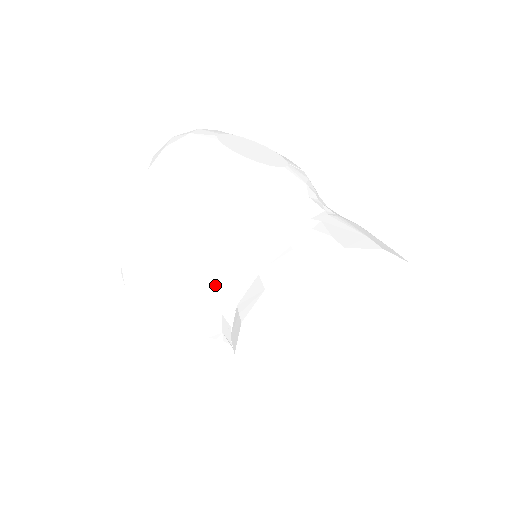
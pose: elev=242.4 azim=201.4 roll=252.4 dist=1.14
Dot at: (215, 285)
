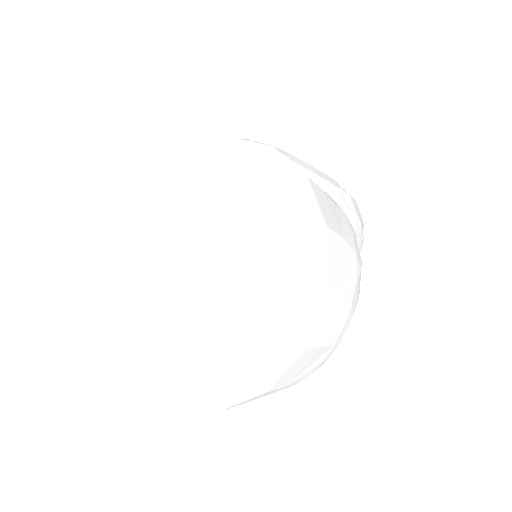
Dot at: occluded
